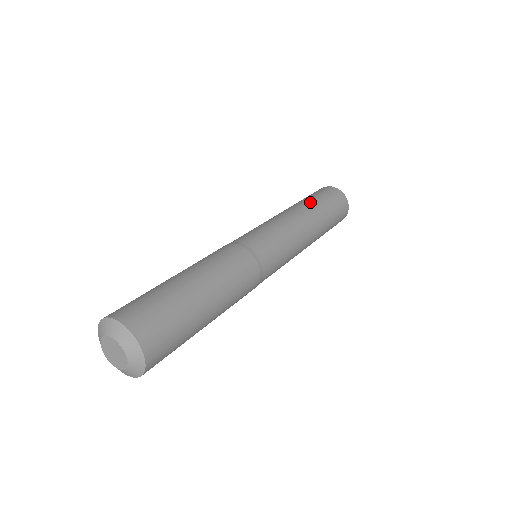
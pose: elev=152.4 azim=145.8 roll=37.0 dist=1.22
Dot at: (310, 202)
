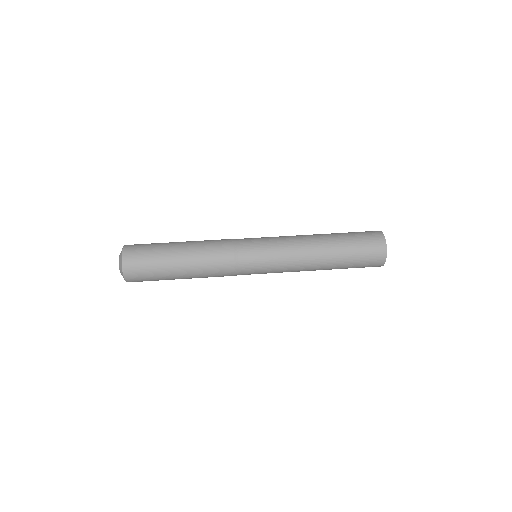
Dot at: (339, 257)
